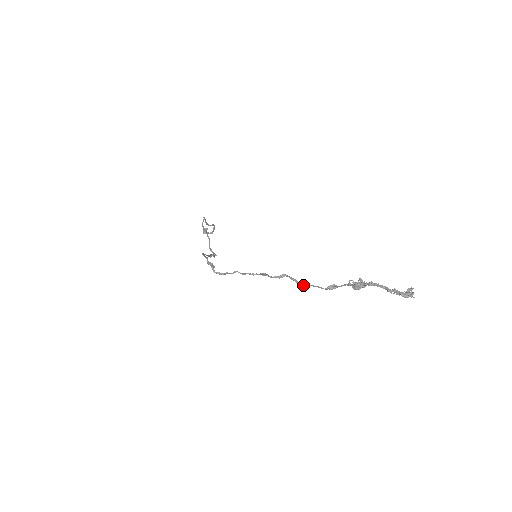
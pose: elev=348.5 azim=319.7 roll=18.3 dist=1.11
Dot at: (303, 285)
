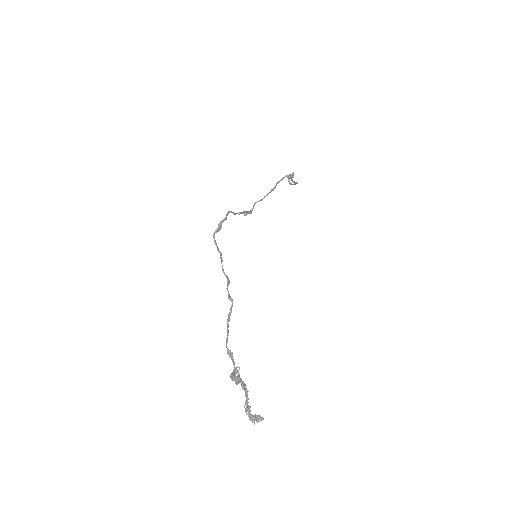
Dot at: (227, 323)
